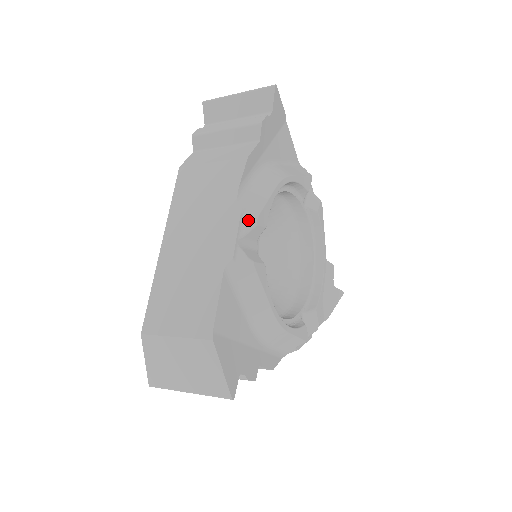
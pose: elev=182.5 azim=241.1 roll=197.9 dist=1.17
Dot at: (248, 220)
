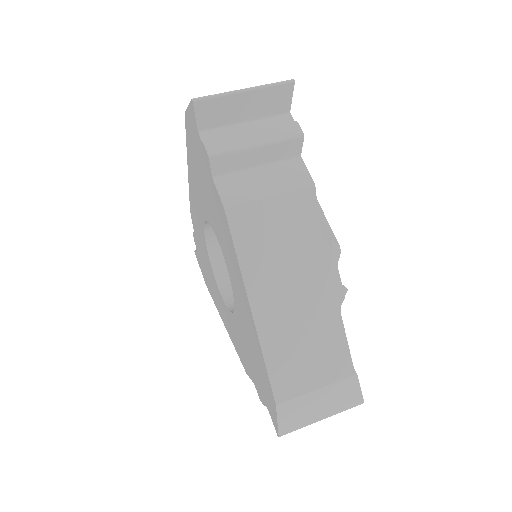
Dot at: (335, 252)
